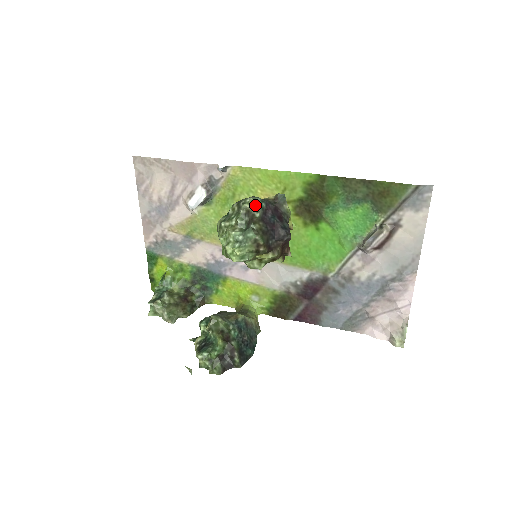
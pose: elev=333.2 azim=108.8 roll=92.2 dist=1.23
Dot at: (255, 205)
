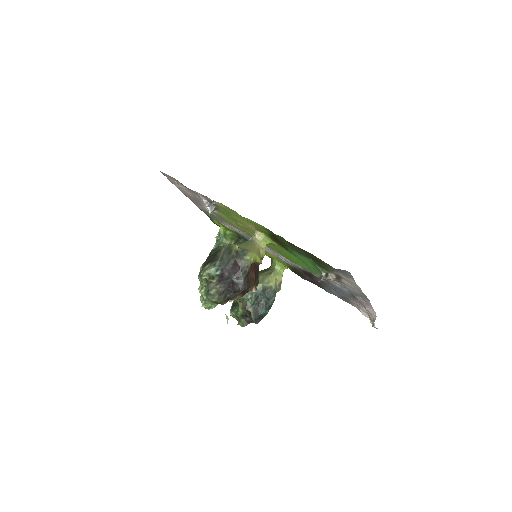
Dot at: (210, 276)
